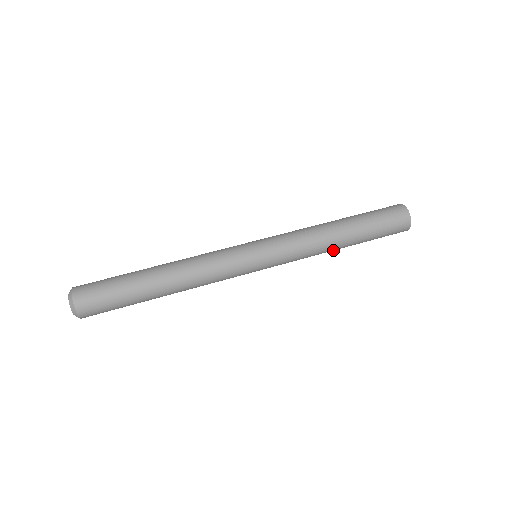
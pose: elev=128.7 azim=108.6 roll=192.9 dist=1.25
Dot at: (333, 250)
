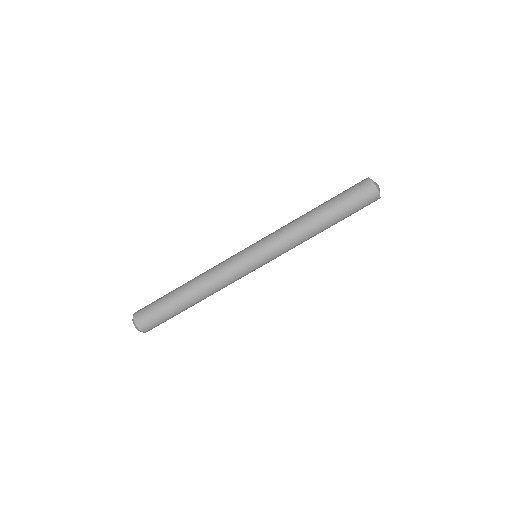
Dot at: occluded
